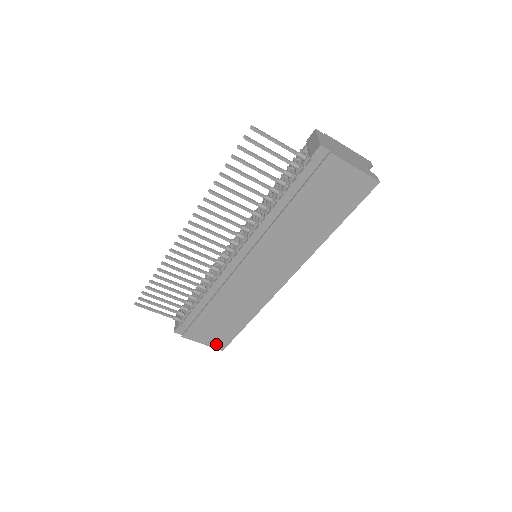
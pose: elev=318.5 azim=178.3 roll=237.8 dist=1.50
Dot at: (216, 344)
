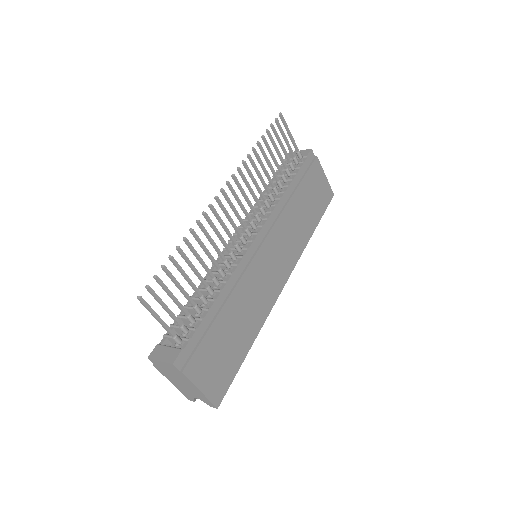
Dot at: (214, 392)
